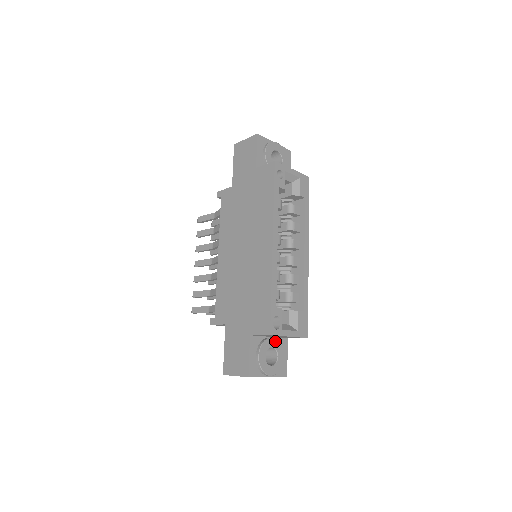
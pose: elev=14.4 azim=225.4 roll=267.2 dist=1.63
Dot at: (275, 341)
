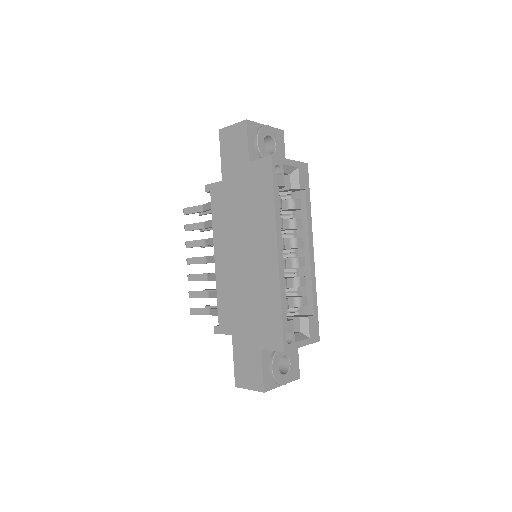
Dot at: occluded
